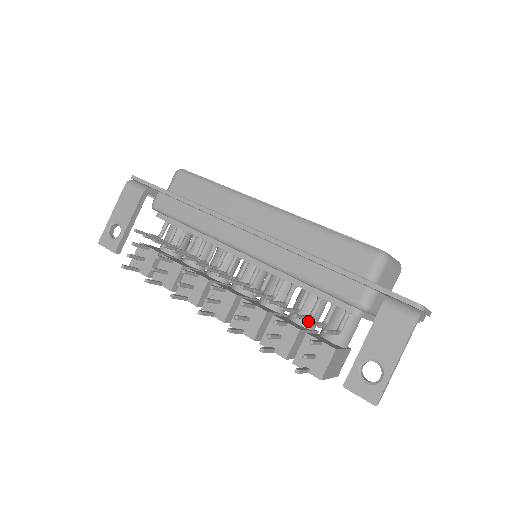
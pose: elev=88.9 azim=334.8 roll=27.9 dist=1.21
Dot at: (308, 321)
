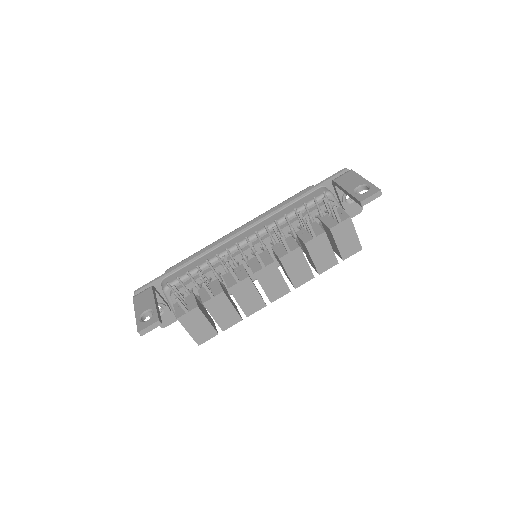
Dot at: occluded
